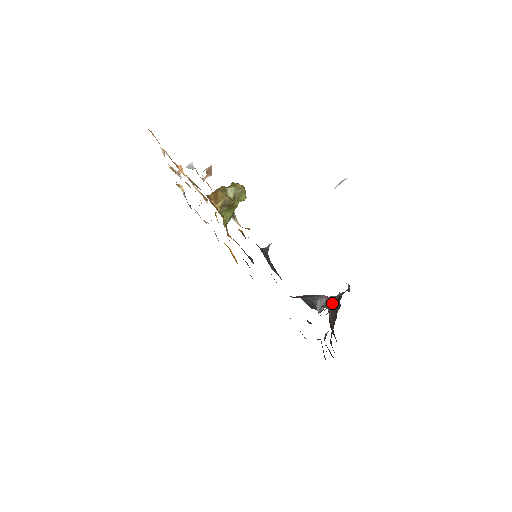
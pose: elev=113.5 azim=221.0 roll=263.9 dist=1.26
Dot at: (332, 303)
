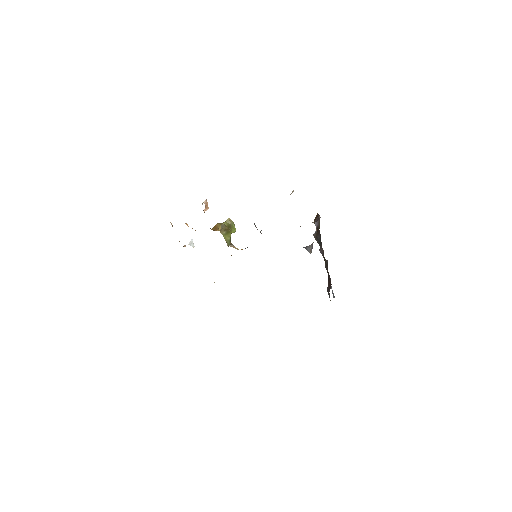
Dot at: (314, 234)
